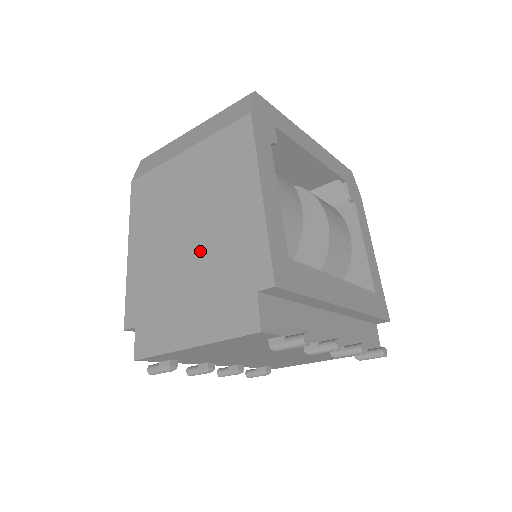
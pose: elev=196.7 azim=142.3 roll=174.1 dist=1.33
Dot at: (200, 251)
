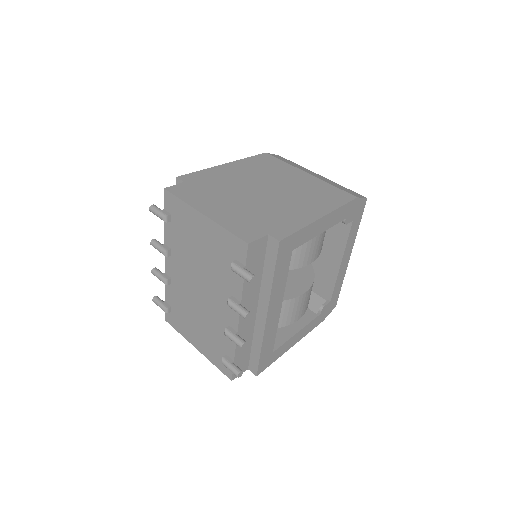
Dot at: (262, 199)
